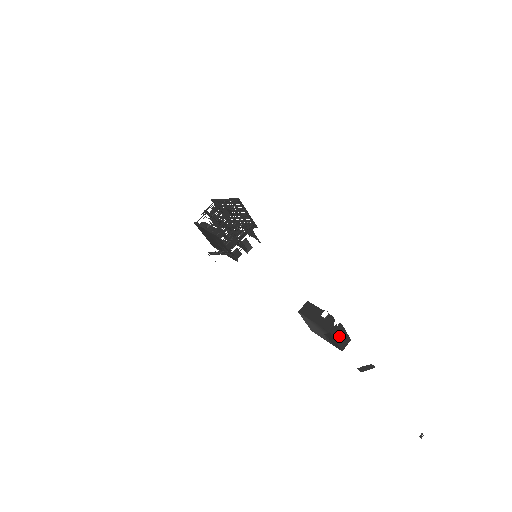
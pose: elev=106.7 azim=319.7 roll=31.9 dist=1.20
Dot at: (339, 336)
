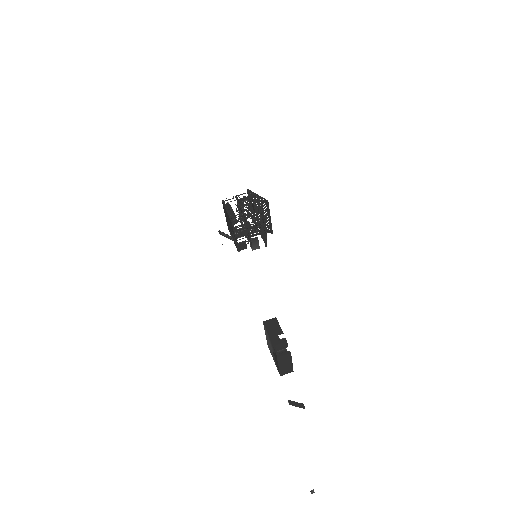
Dot at: (283, 361)
